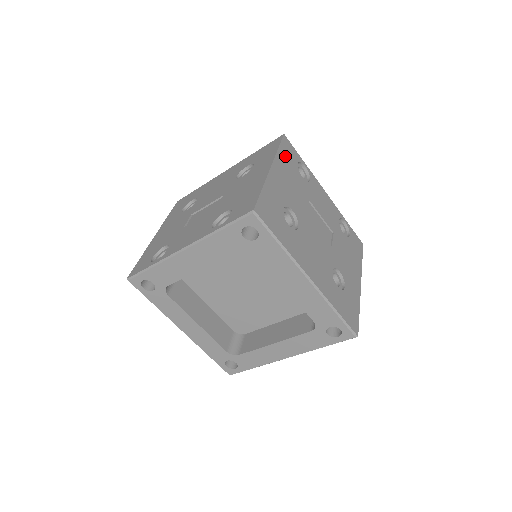
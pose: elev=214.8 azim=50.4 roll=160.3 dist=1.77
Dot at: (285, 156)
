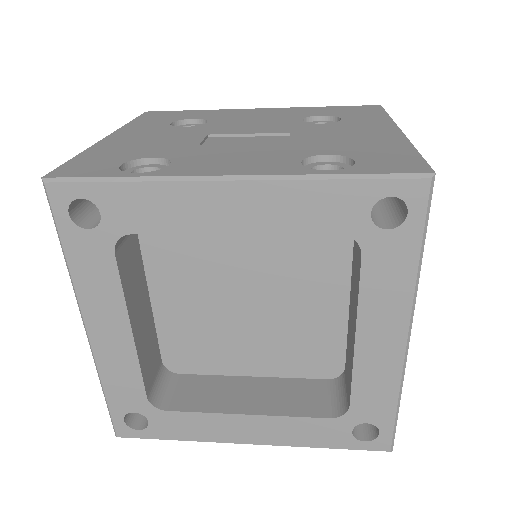
Dot at: occluded
